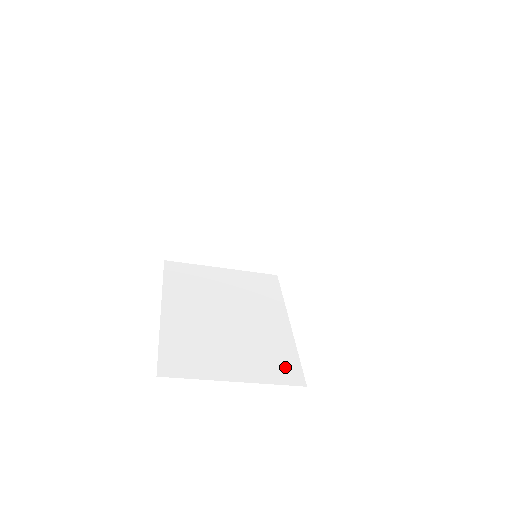
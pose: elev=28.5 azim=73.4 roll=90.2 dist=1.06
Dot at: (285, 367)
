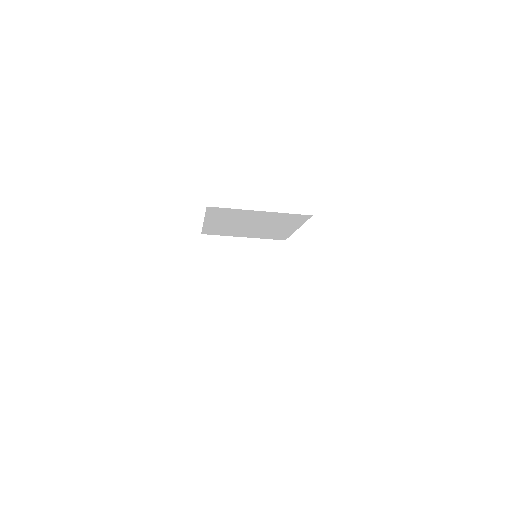
Dot at: occluded
